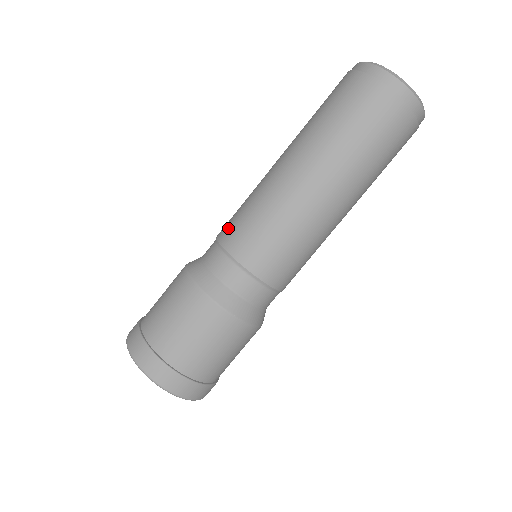
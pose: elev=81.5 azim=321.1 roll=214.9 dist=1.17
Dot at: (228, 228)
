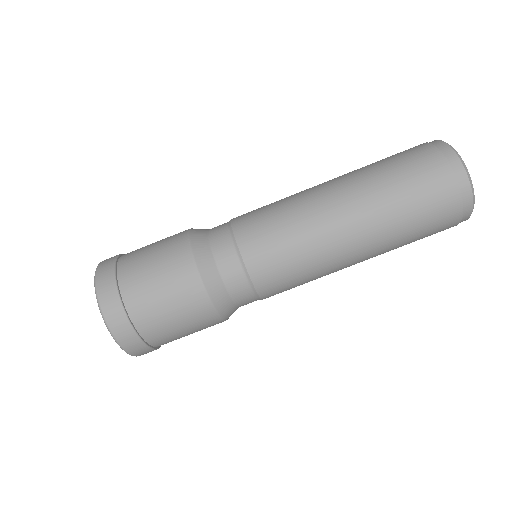
Dot at: (254, 240)
